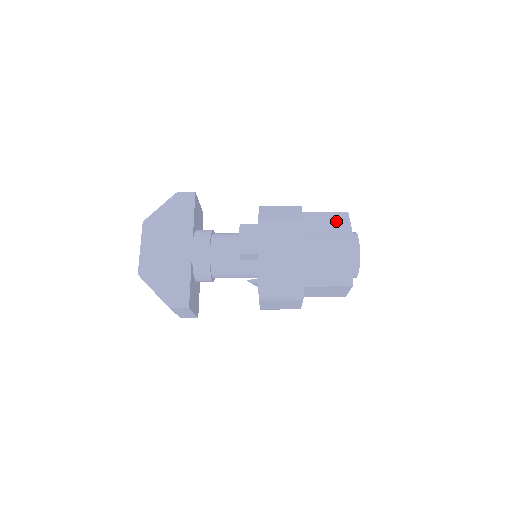
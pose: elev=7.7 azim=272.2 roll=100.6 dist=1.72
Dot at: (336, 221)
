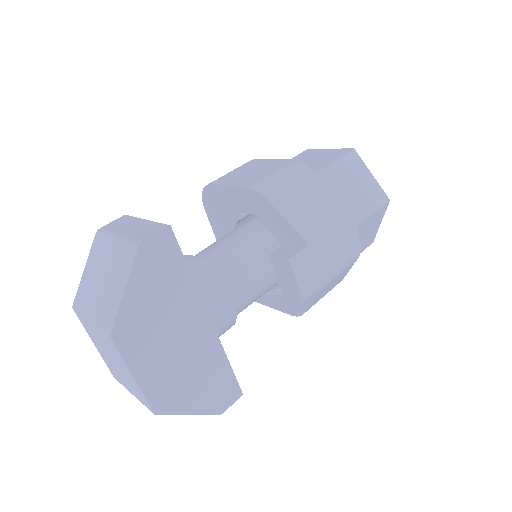
Dot at: (356, 175)
